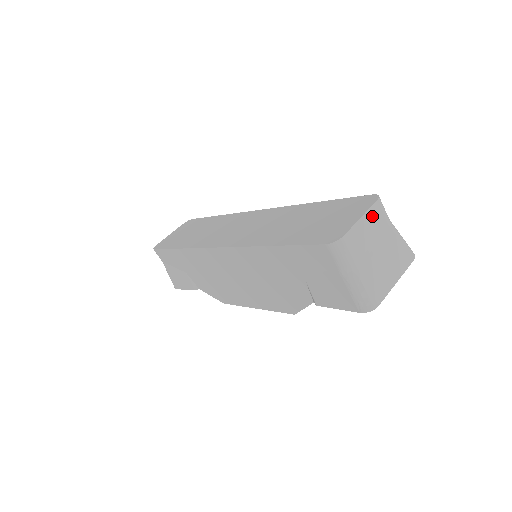
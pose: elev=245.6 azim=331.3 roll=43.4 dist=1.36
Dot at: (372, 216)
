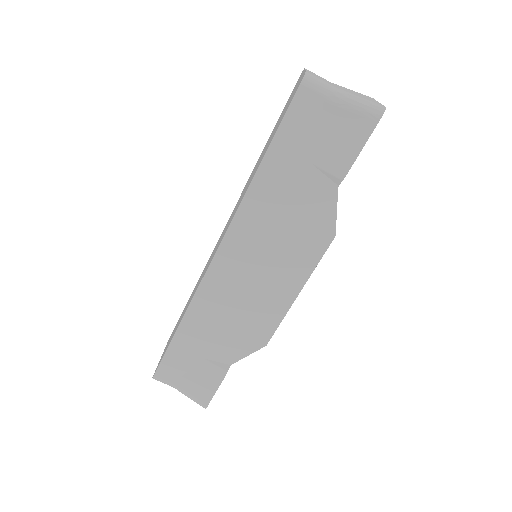
Dot at: occluded
